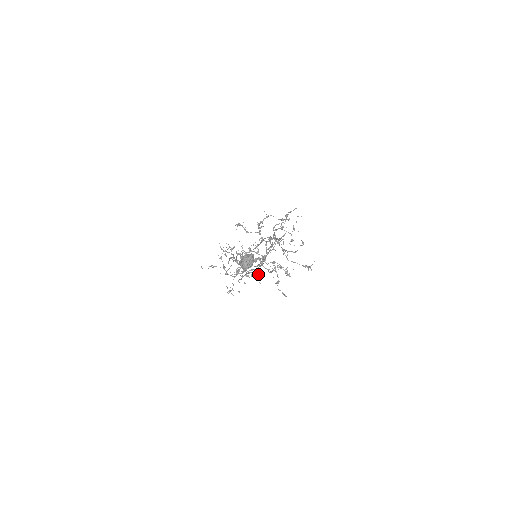
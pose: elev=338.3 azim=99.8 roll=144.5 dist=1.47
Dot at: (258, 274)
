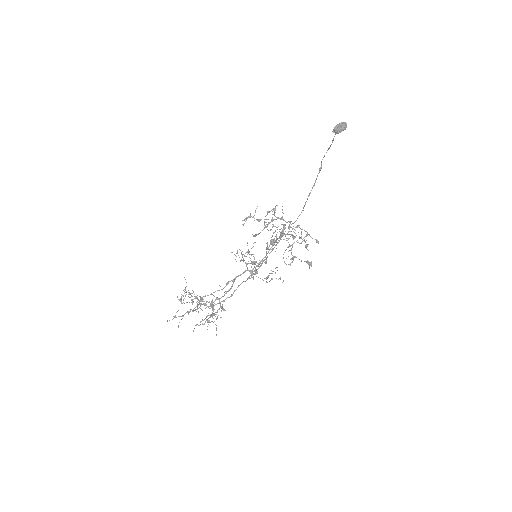
Dot at: (265, 261)
